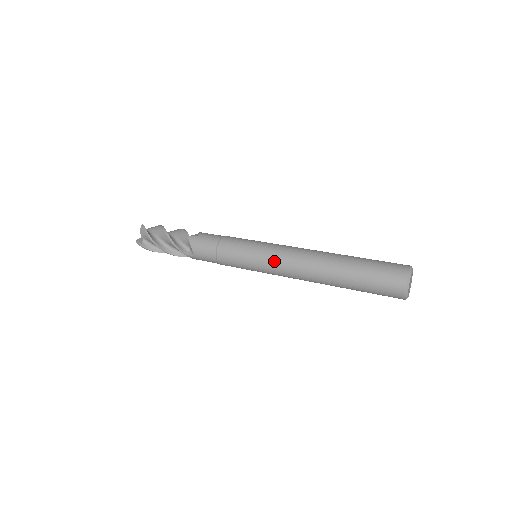
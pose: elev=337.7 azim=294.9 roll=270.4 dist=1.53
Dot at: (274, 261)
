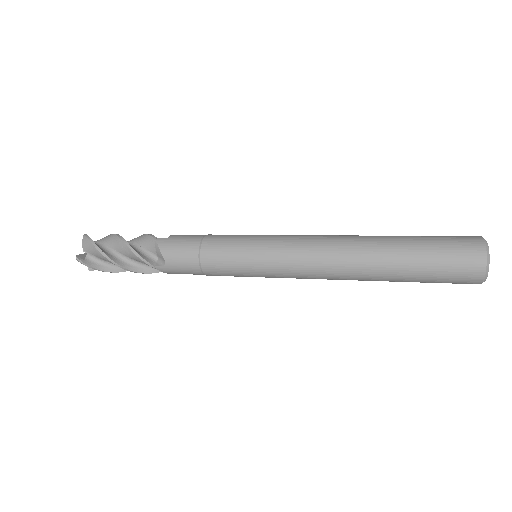
Dot at: (287, 253)
